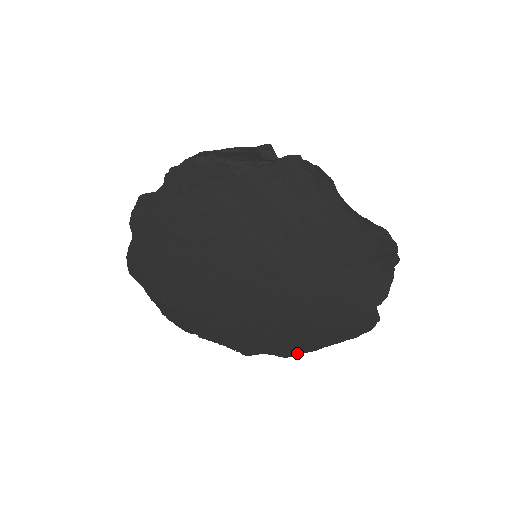
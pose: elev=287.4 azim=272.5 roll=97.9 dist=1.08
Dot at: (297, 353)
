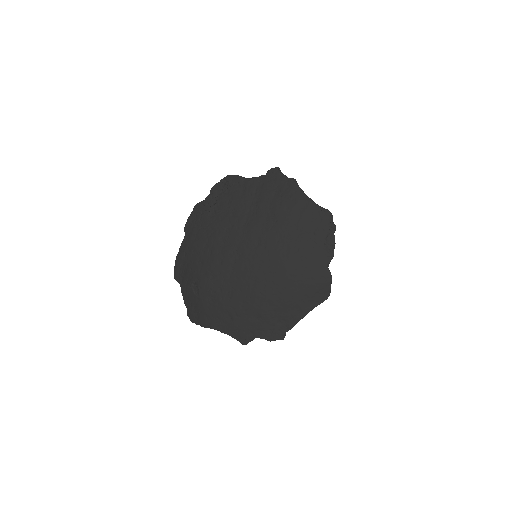
Dot at: (281, 333)
